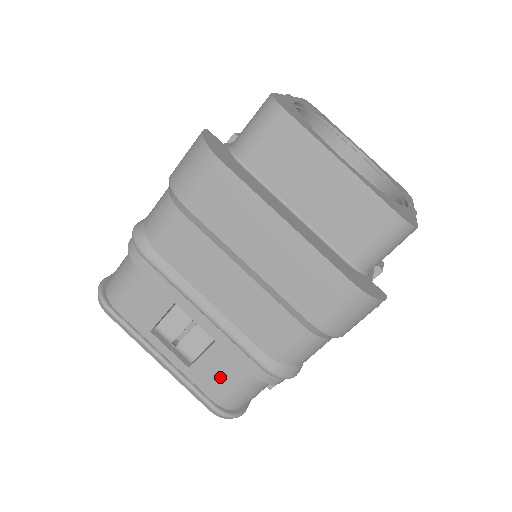
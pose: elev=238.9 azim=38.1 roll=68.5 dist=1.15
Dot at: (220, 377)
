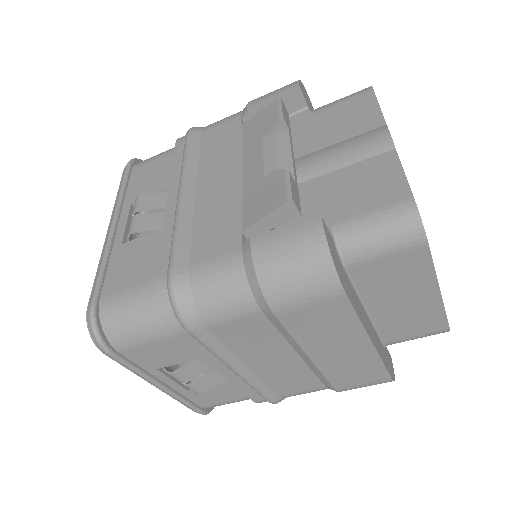
Dot at: (219, 398)
